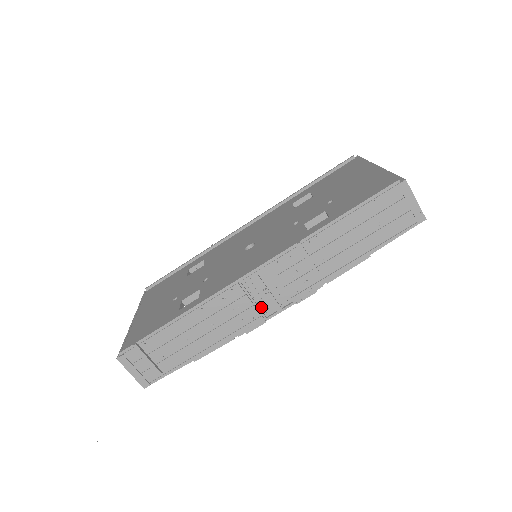
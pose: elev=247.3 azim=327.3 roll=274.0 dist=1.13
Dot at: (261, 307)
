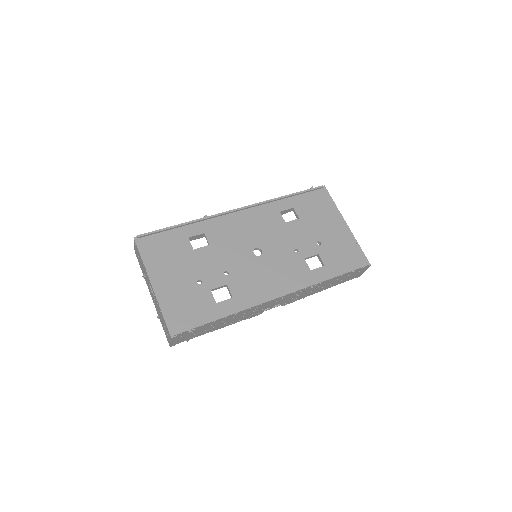
Dot at: occluded
